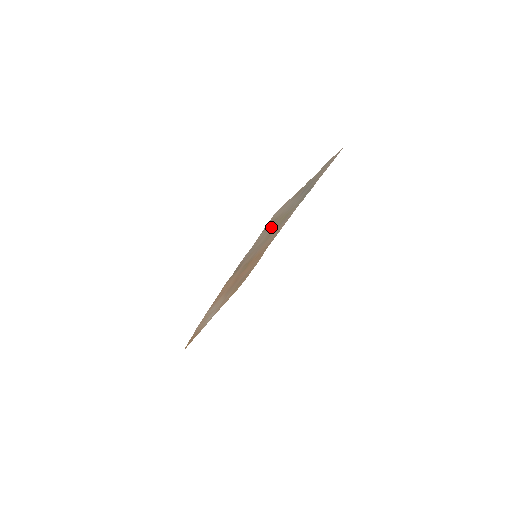
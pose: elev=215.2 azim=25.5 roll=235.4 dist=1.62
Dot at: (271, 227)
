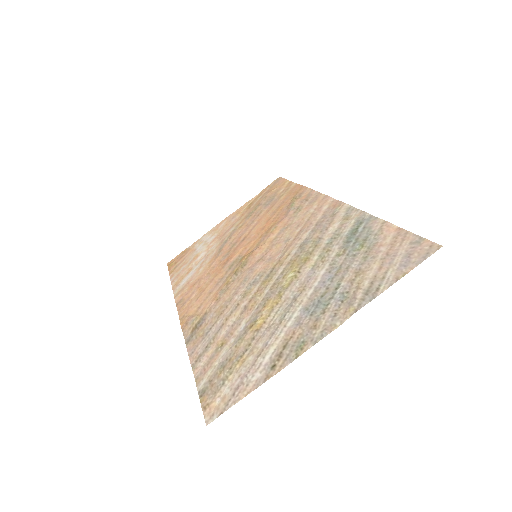
Dot at: (247, 325)
